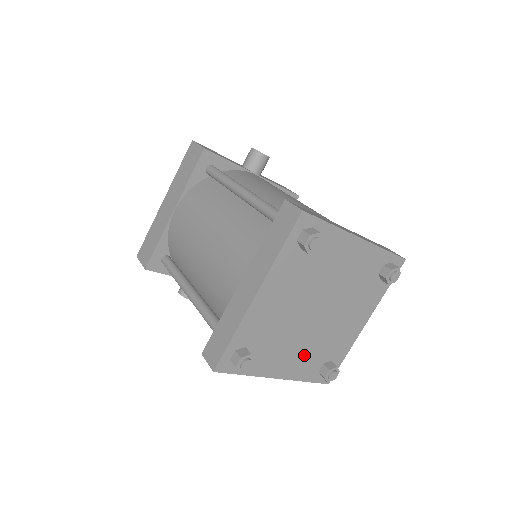
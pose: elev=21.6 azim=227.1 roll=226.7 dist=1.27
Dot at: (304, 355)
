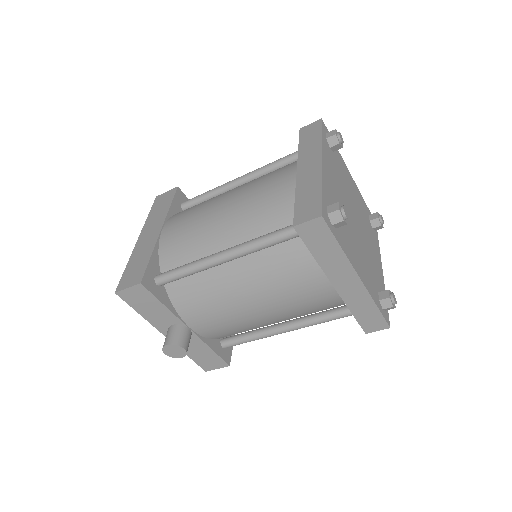
Dot at: (364, 266)
